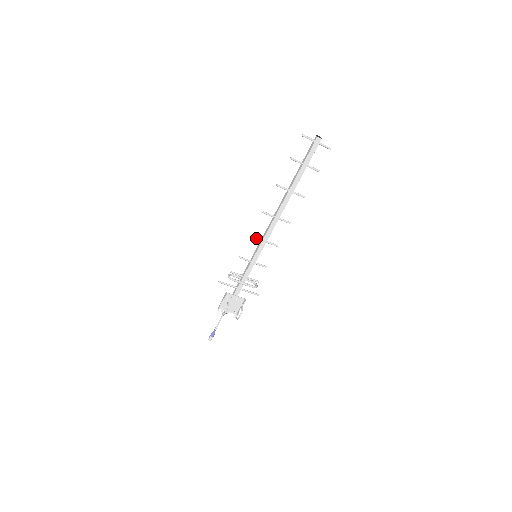
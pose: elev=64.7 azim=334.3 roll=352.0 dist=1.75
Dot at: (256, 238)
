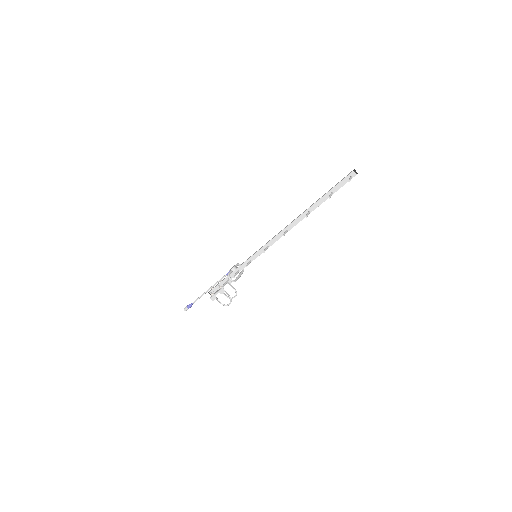
Dot at: occluded
